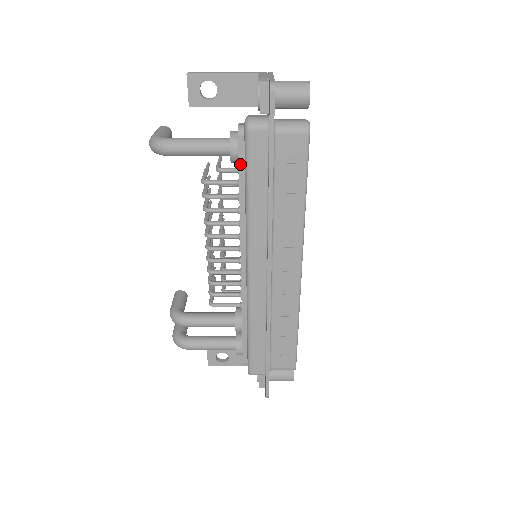
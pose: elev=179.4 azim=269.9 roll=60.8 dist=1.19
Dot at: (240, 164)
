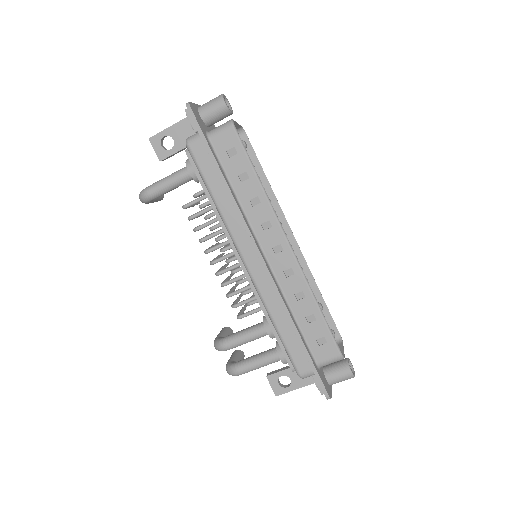
Dot at: (198, 177)
